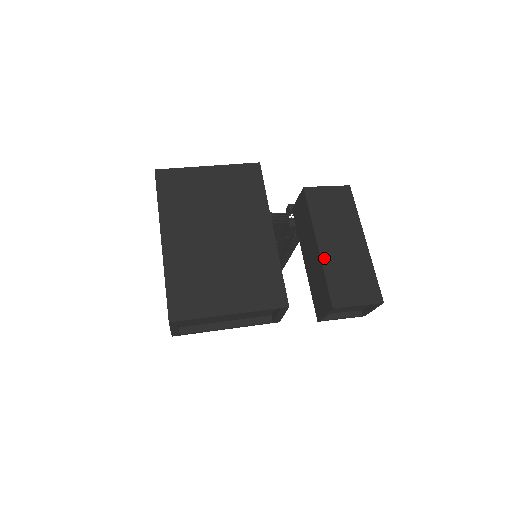
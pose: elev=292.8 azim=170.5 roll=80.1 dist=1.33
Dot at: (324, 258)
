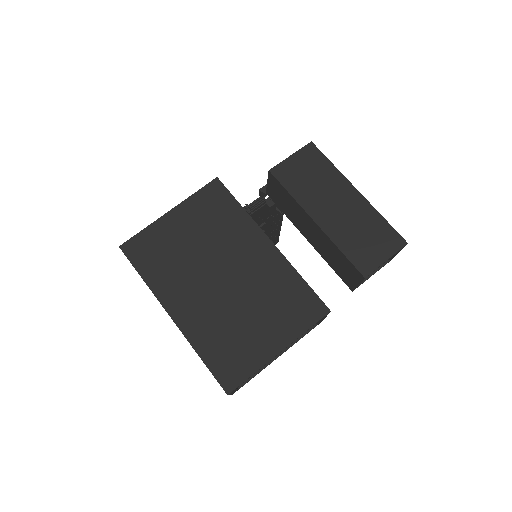
Dot at: (329, 232)
